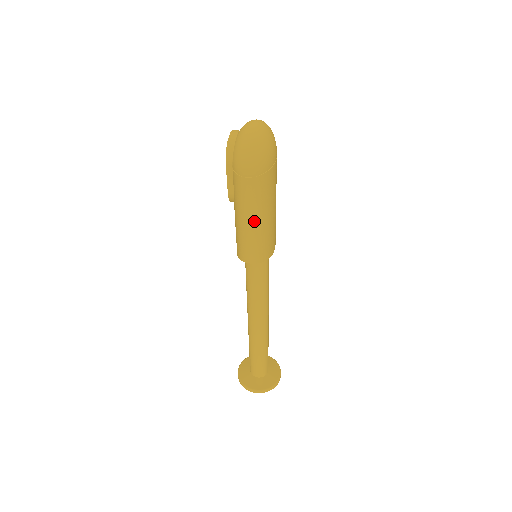
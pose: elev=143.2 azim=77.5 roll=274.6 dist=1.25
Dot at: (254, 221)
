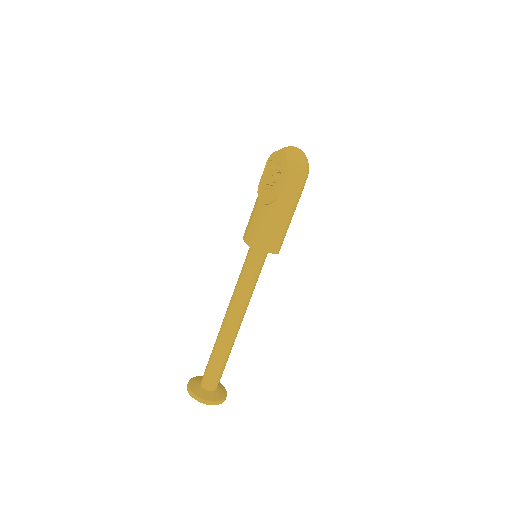
Dot at: (292, 216)
